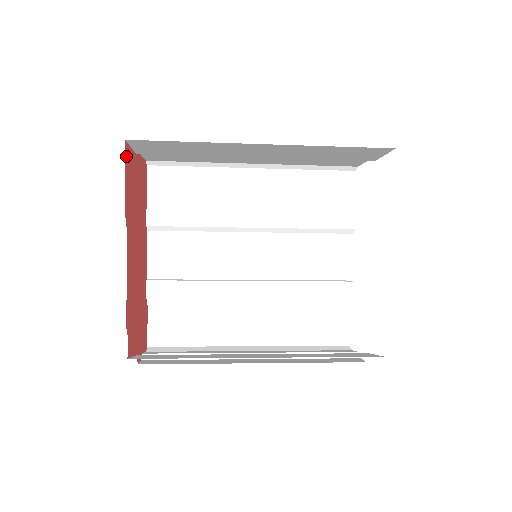
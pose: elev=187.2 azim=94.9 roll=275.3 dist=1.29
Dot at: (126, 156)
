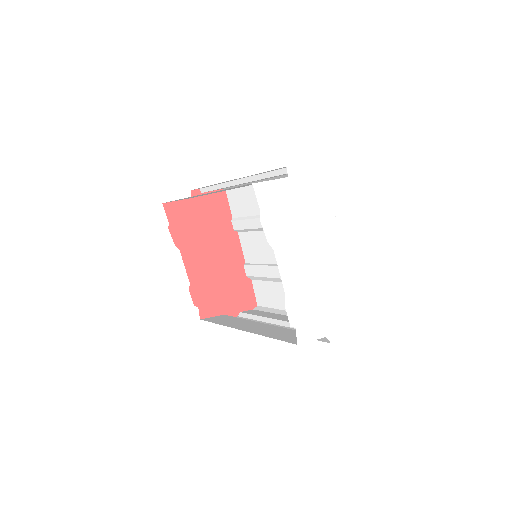
Dot at: (168, 210)
